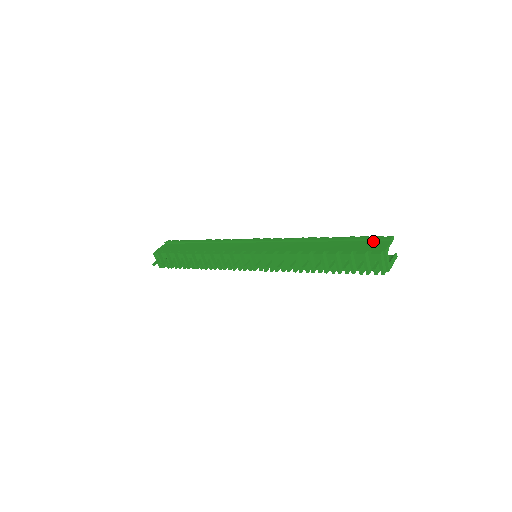
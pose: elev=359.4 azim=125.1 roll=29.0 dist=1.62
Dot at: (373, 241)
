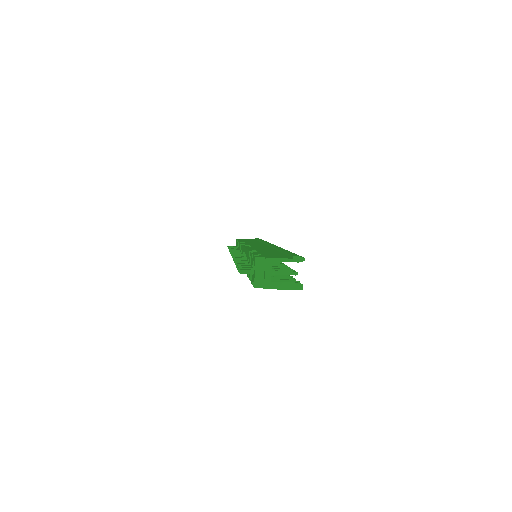
Dot at: (287, 256)
